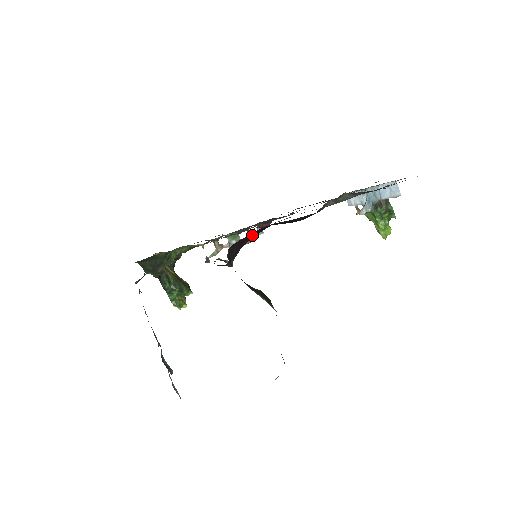
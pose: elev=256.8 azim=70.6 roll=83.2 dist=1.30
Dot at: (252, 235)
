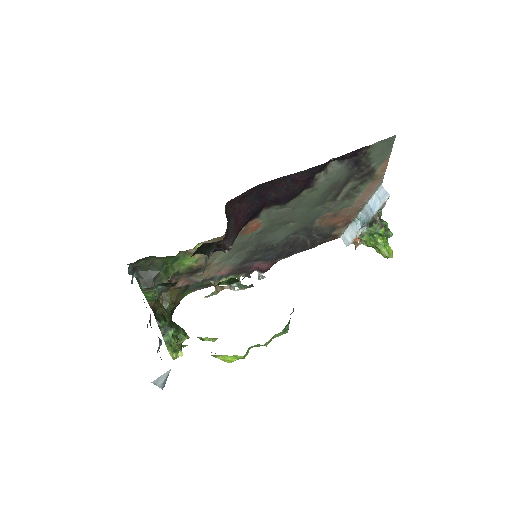
Dot at: (249, 206)
